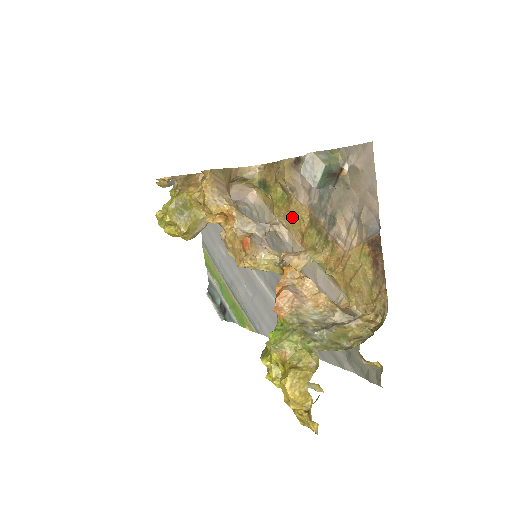
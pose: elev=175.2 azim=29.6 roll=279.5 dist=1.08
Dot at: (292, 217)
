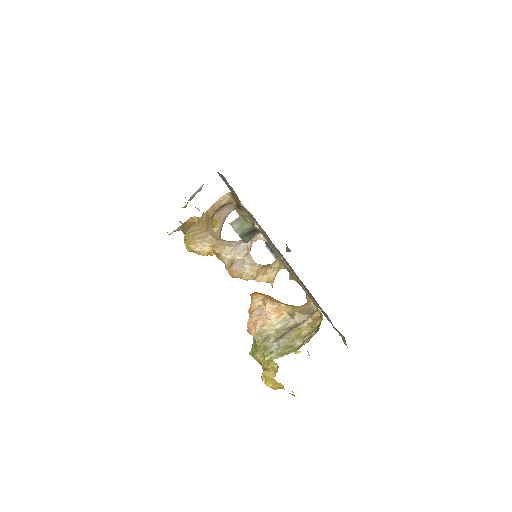
Dot at: occluded
